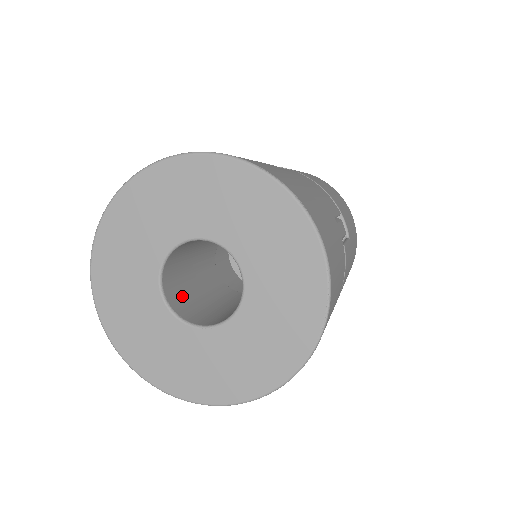
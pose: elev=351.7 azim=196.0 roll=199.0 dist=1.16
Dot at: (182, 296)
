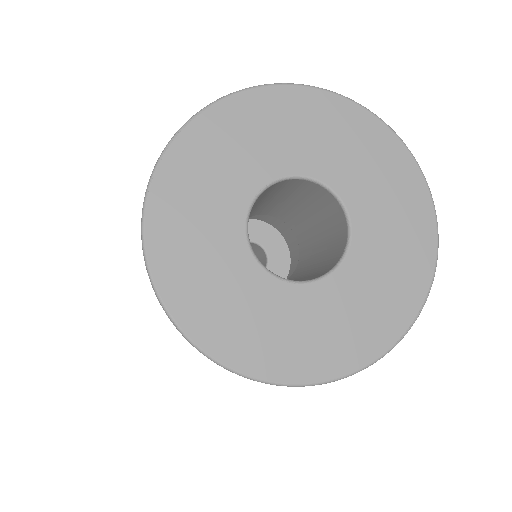
Dot at: occluded
